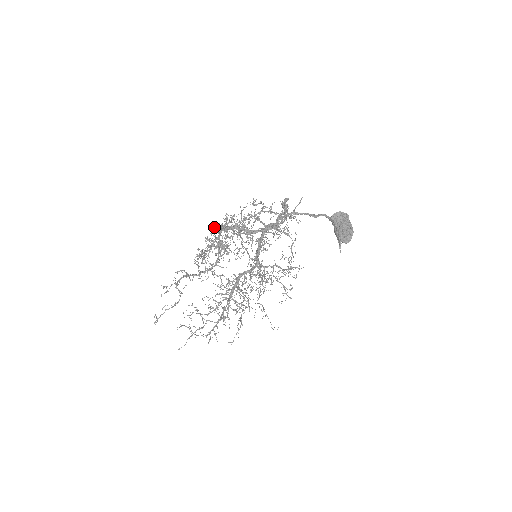
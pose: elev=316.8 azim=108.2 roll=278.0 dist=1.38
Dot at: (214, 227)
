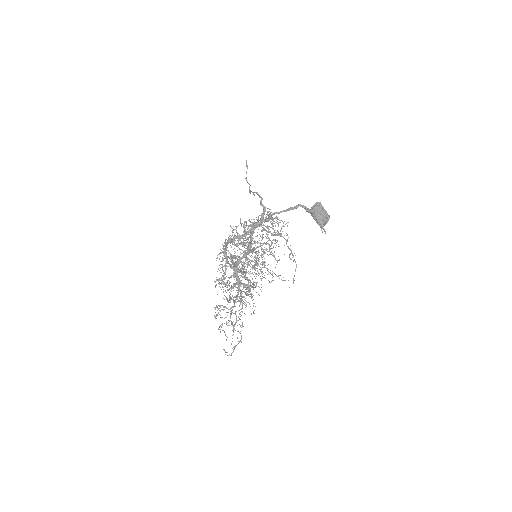
Dot at: (229, 263)
